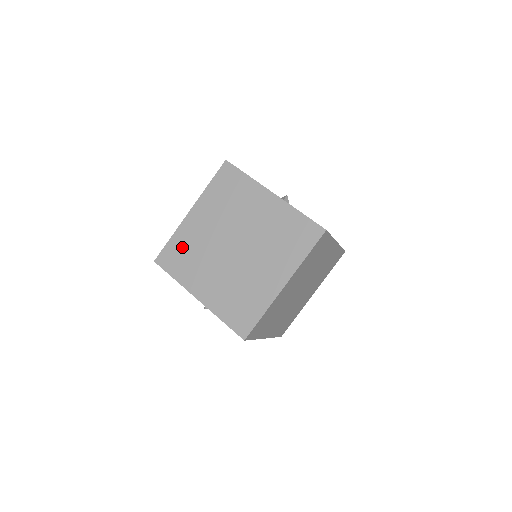
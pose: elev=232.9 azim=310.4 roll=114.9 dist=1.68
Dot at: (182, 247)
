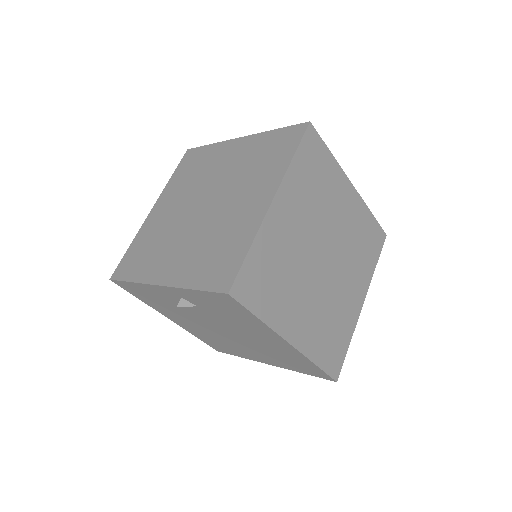
Dot at: (142, 245)
